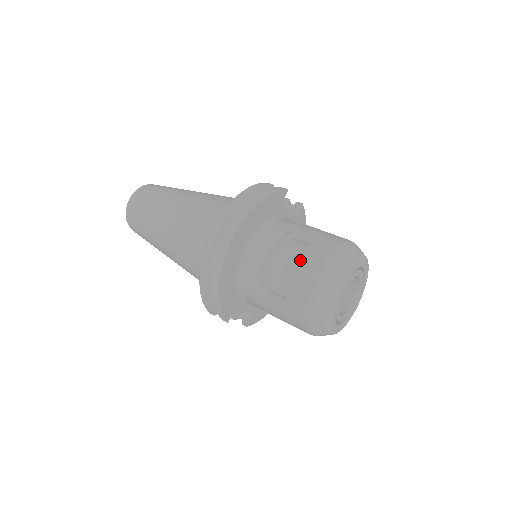
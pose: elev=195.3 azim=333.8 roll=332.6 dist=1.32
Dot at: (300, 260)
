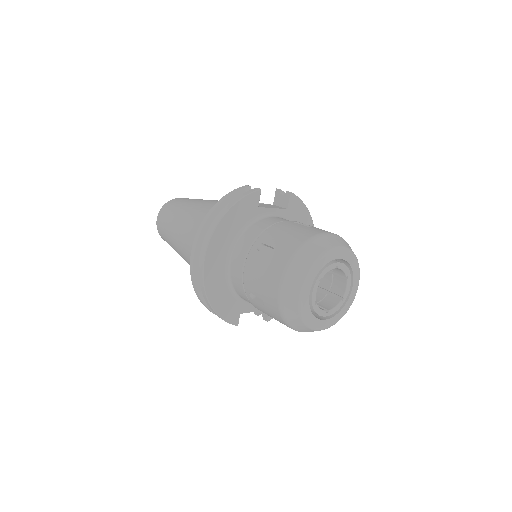
Dot at: (266, 268)
